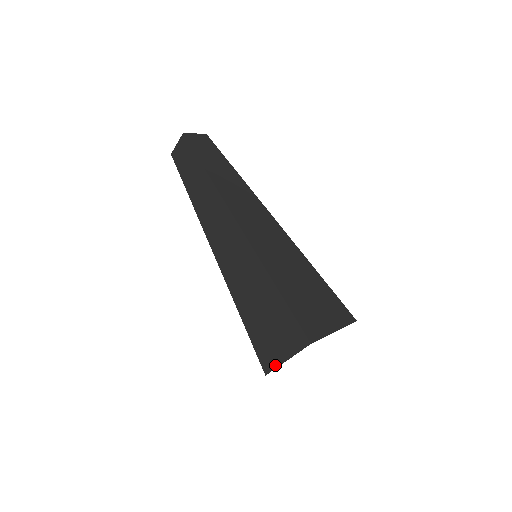
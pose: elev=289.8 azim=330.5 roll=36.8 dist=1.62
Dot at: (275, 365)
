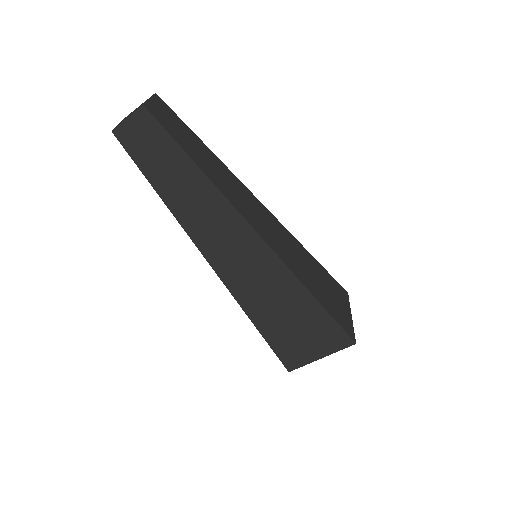
Dot at: occluded
